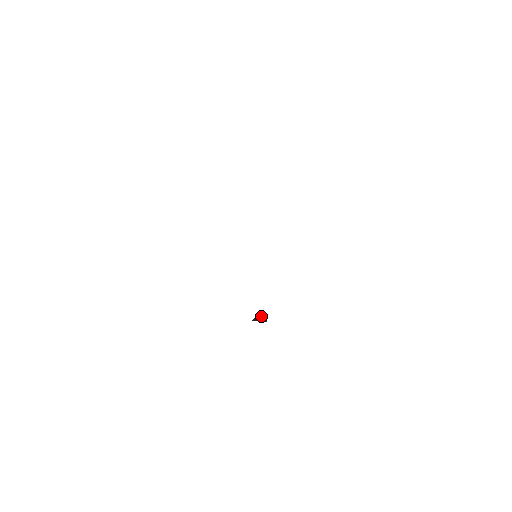
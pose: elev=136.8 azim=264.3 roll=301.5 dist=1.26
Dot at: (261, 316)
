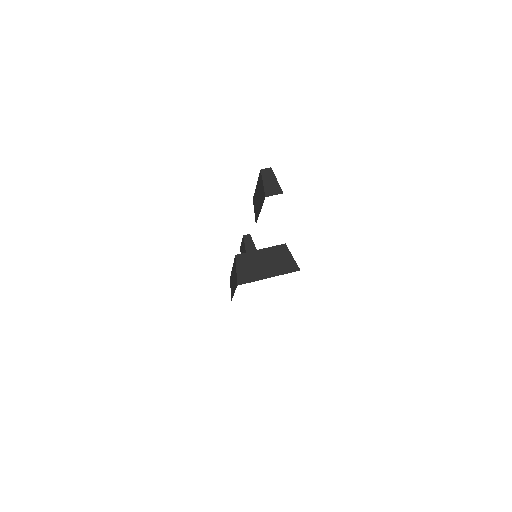
Dot at: (247, 235)
